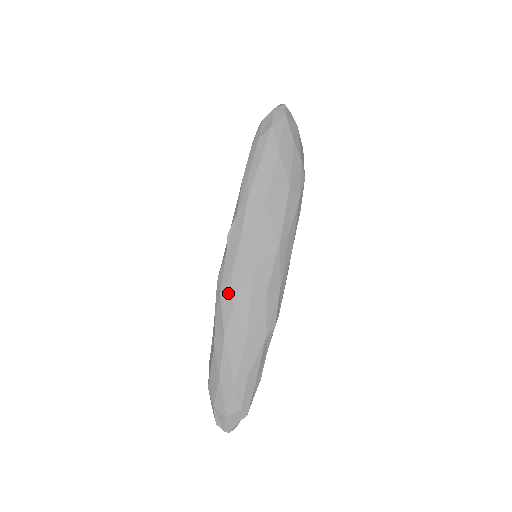
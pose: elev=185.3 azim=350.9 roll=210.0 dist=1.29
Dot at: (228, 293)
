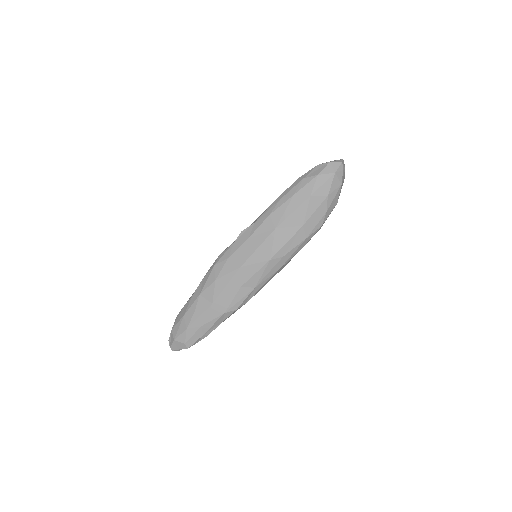
Dot at: (218, 269)
